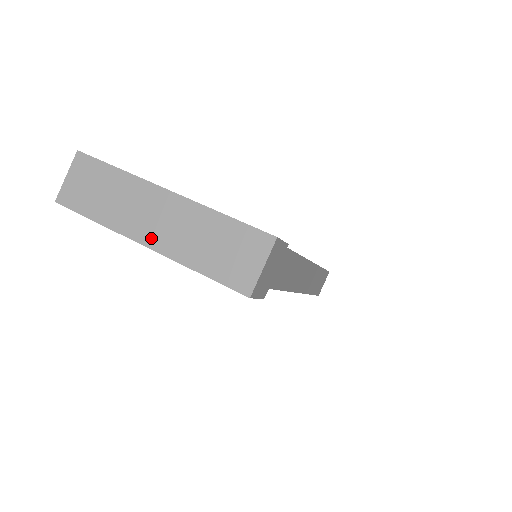
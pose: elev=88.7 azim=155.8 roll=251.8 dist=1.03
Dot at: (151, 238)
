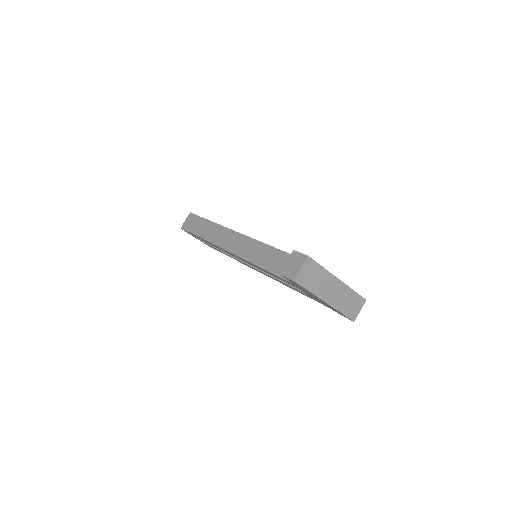
Dot at: (329, 300)
